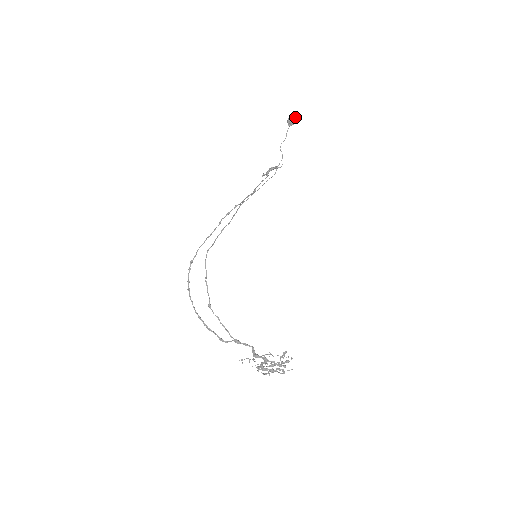
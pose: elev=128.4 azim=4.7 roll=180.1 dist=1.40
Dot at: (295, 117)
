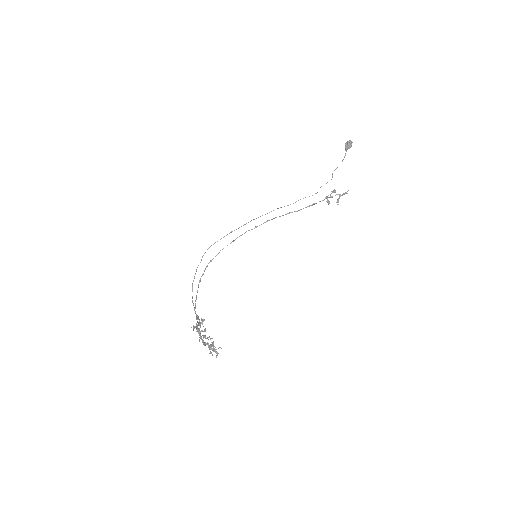
Dot at: (349, 141)
